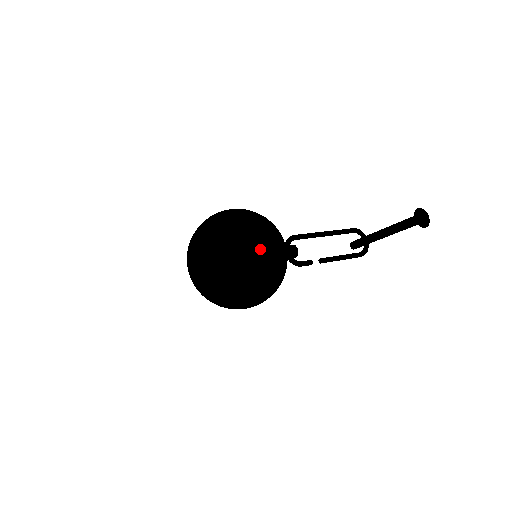
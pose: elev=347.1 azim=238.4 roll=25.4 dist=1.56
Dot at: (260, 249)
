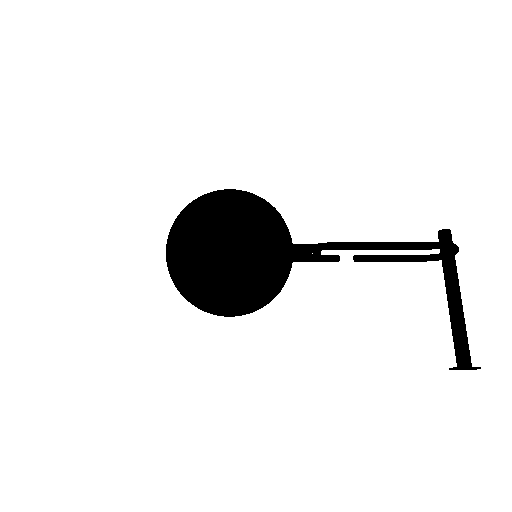
Dot at: (227, 316)
